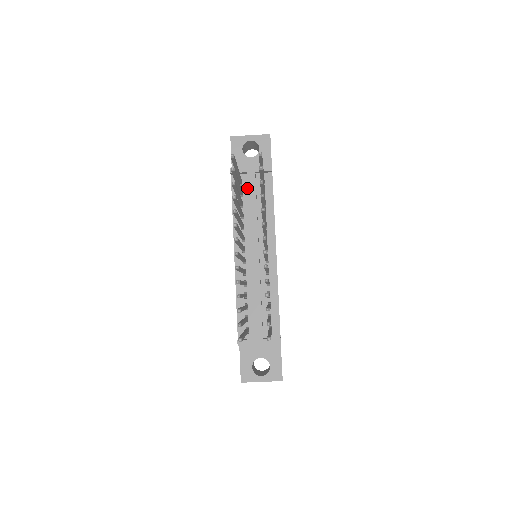
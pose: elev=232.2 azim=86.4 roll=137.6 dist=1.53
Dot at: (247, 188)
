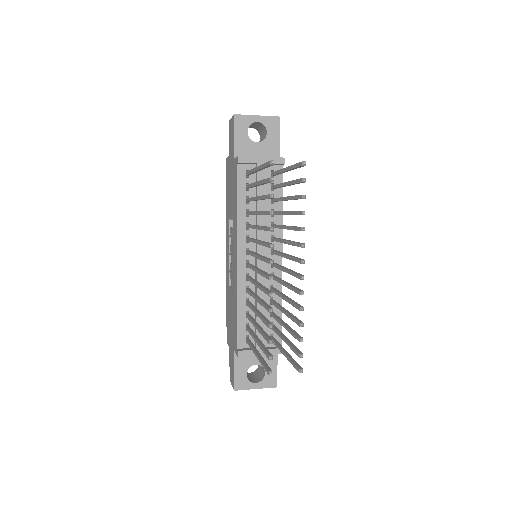
Dot at: (254, 181)
